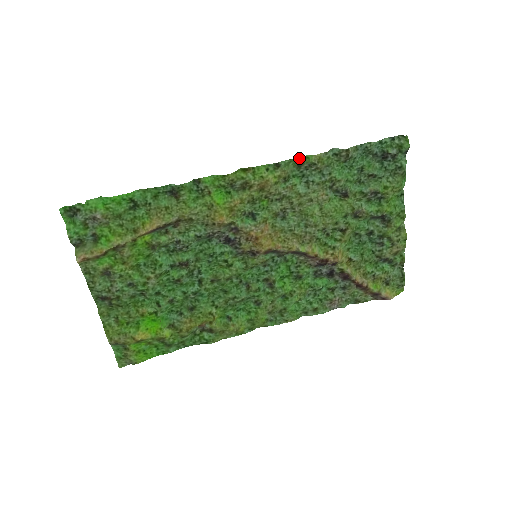
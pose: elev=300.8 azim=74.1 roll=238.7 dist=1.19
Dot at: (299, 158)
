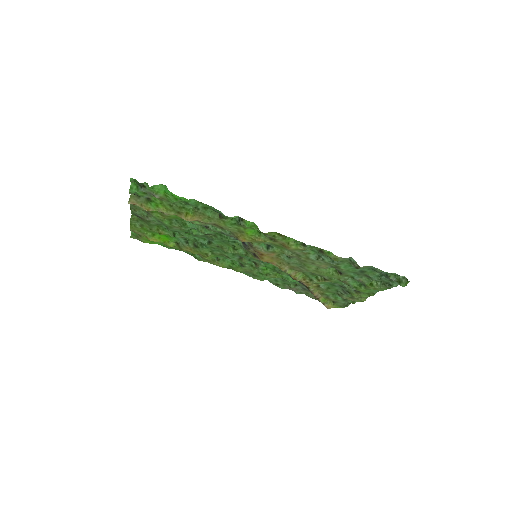
Dot at: (323, 249)
